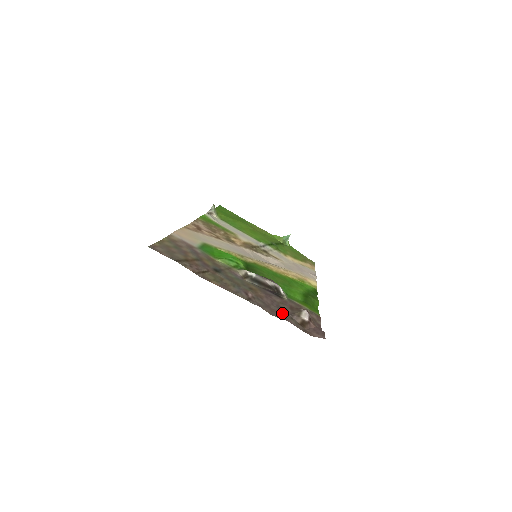
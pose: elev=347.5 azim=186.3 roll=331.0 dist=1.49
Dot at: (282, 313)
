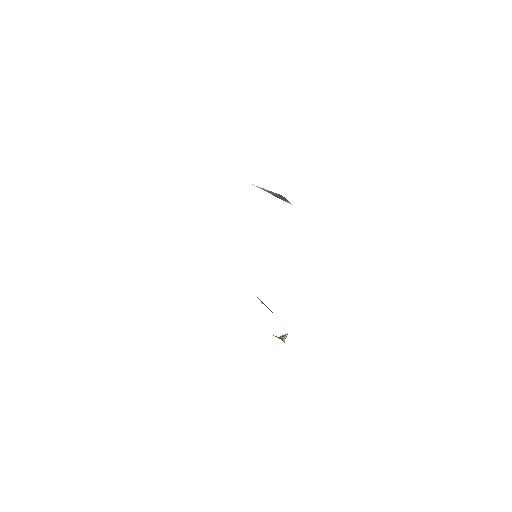
Dot at: occluded
